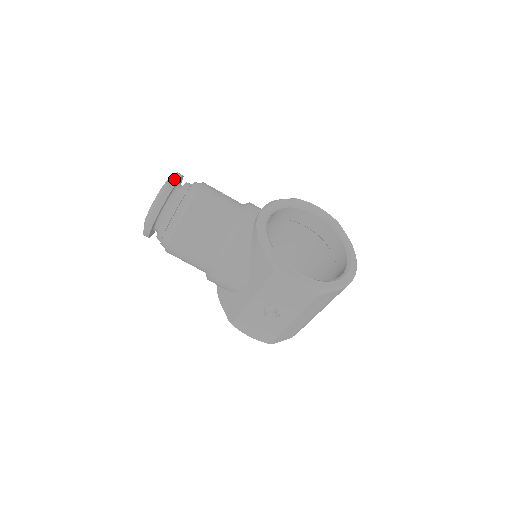
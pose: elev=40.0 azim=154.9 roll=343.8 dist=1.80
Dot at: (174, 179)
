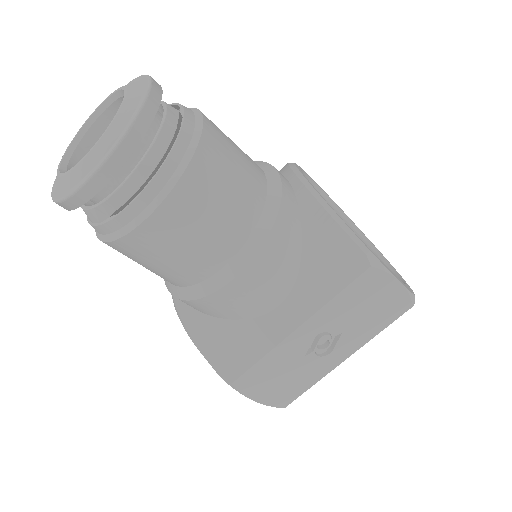
Dot at: occluded
